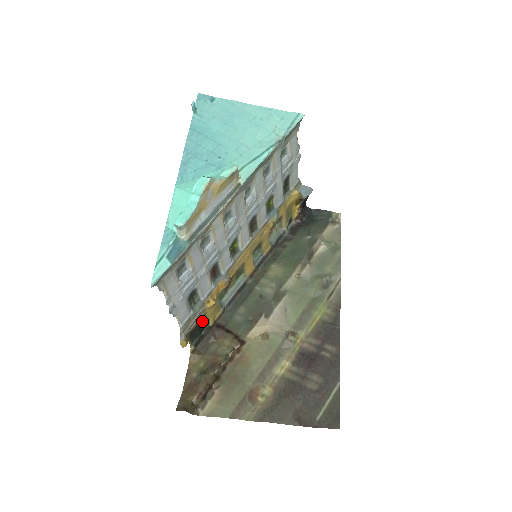
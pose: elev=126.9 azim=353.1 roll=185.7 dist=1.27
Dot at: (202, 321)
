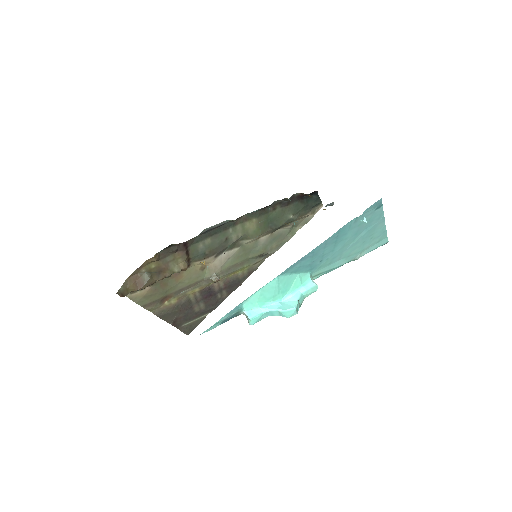
Dot at: occluded
